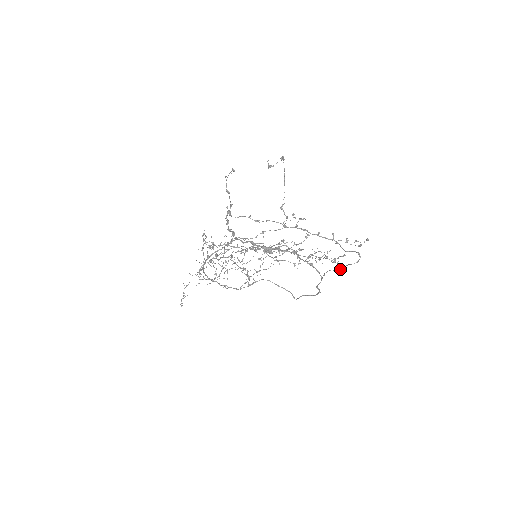
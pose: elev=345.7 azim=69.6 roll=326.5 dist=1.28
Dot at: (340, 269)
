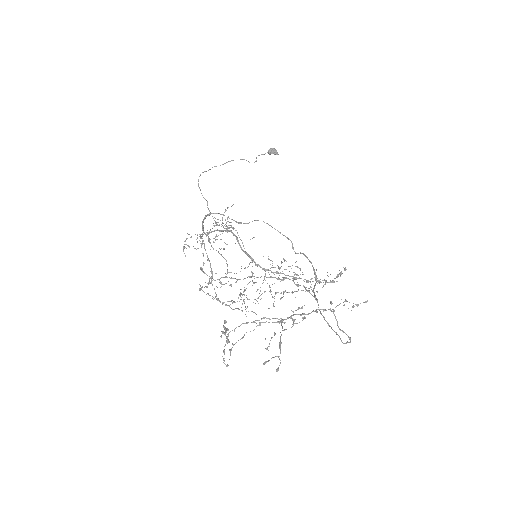
Dot at: (332, 329)
